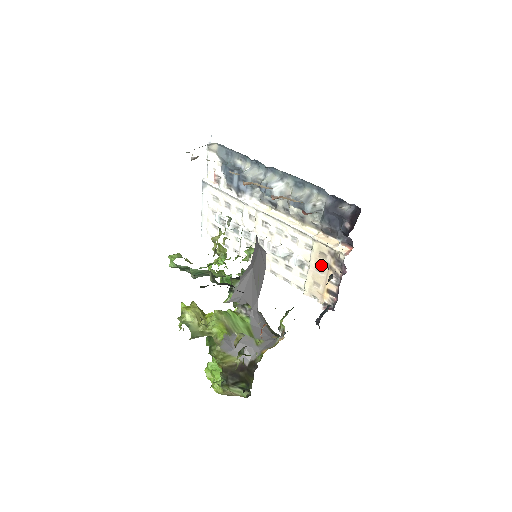
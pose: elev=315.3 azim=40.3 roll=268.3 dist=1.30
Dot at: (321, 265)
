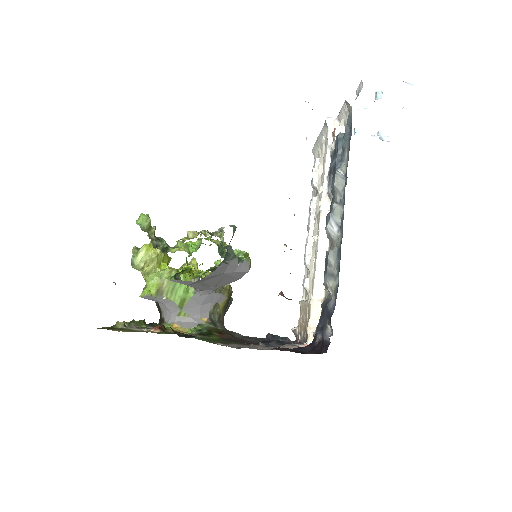
Dot at: (306, 315)
